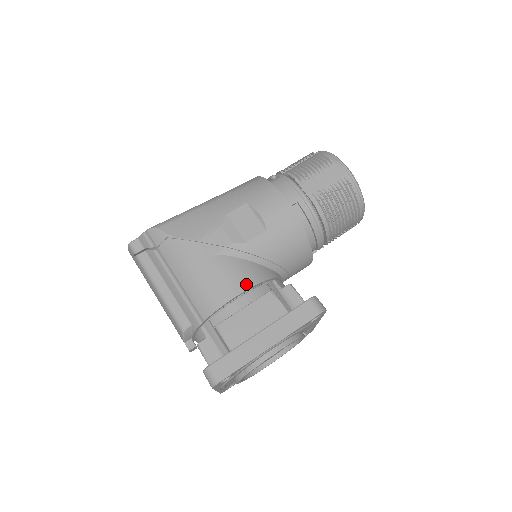
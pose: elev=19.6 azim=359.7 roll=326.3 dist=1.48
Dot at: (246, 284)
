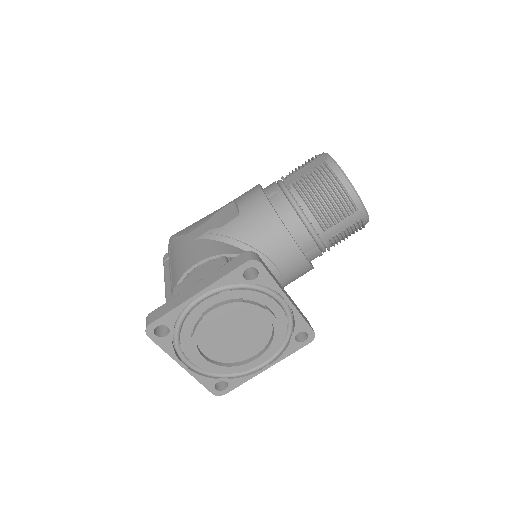
Dot at: (207, 255)
